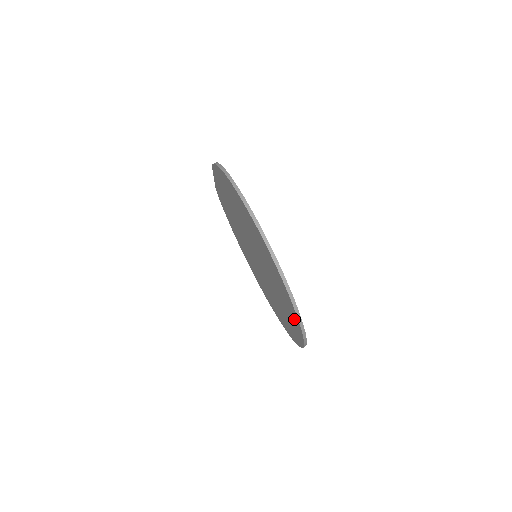
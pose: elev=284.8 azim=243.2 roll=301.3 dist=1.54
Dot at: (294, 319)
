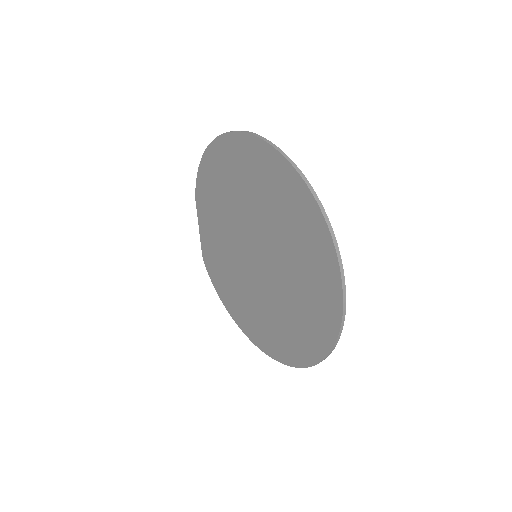
Dot at: (316, 233)
